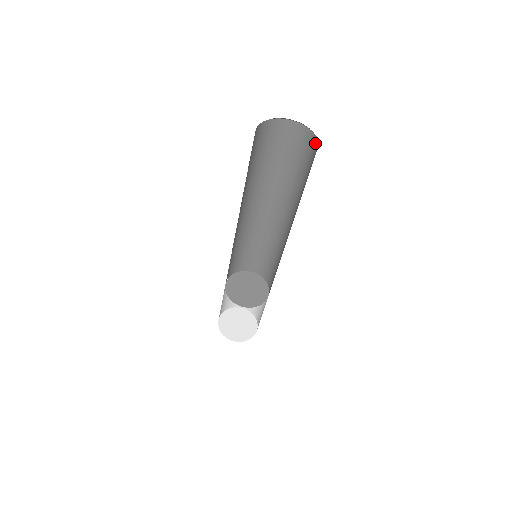
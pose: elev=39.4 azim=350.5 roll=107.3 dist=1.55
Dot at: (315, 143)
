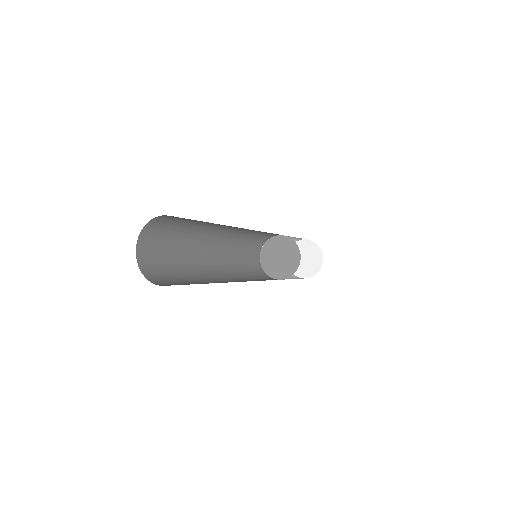
Dot at: occluded
